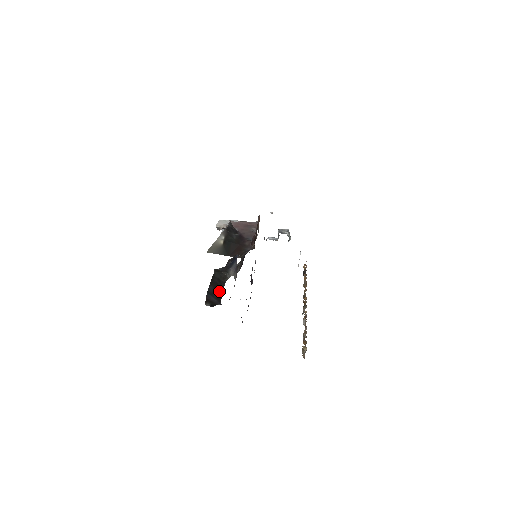
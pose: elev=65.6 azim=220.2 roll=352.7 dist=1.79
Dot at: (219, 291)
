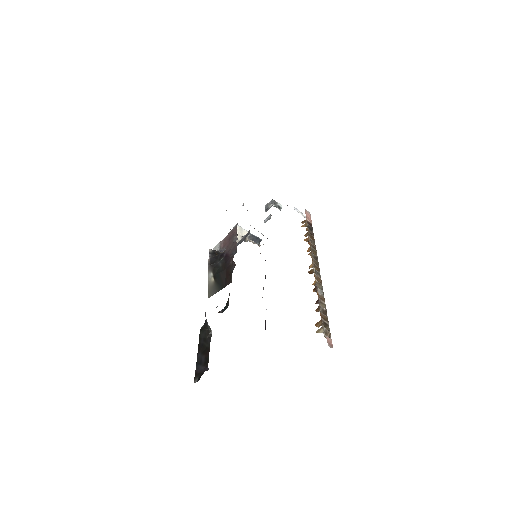
Dot at: (206, 353)
